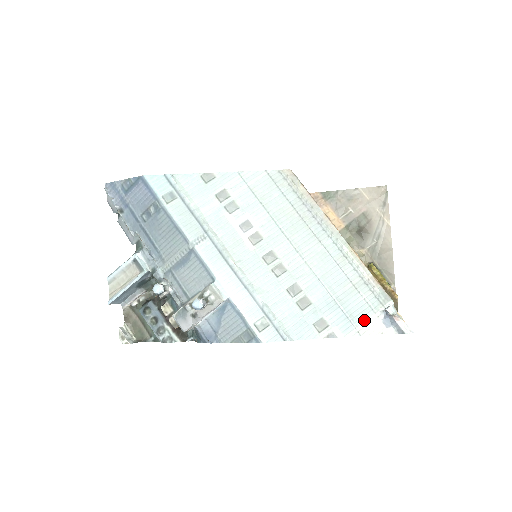
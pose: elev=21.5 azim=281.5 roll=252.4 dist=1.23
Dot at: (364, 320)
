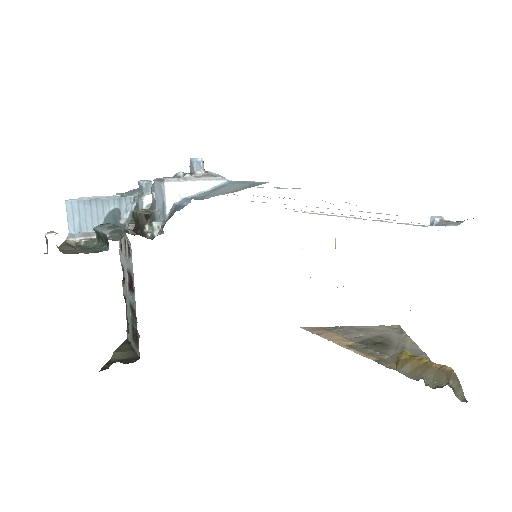
Dot at: occluded
